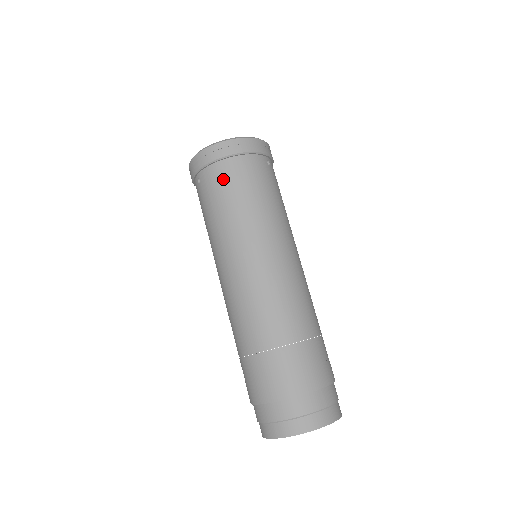
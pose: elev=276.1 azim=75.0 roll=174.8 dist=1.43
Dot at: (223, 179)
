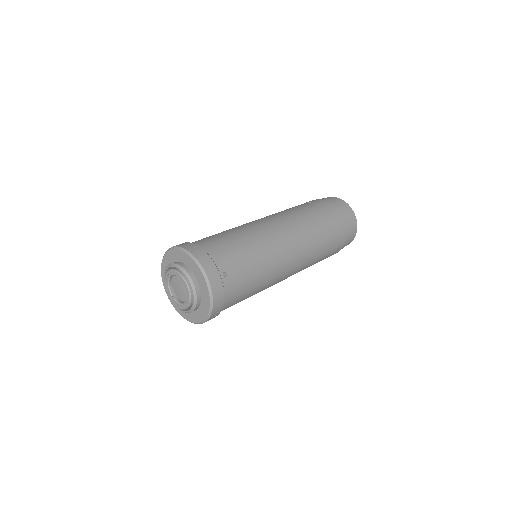
Dot at: occluded
